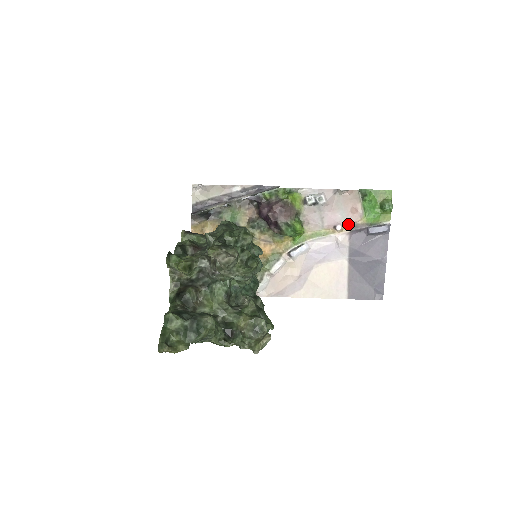
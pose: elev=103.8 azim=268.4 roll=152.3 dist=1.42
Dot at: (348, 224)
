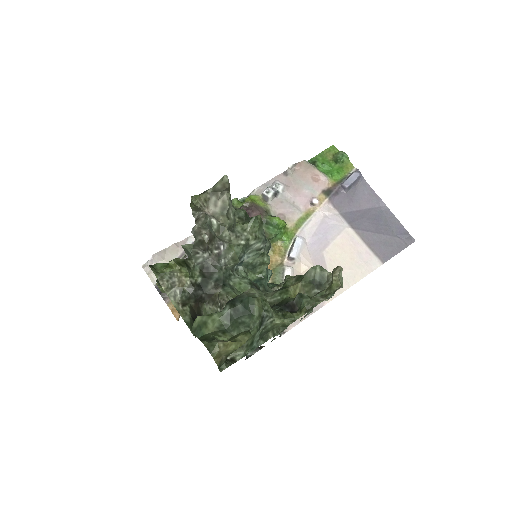
Dot at: (321, 194)
